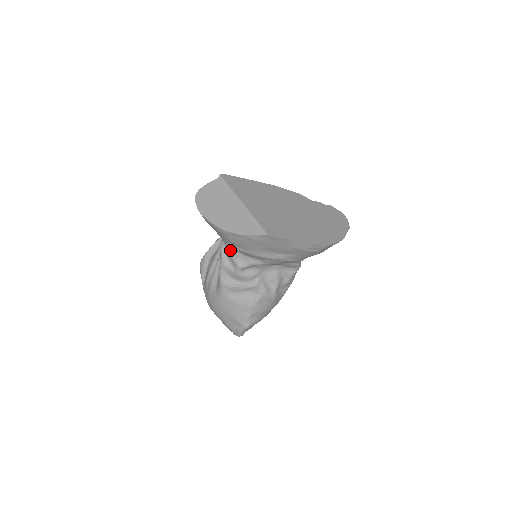
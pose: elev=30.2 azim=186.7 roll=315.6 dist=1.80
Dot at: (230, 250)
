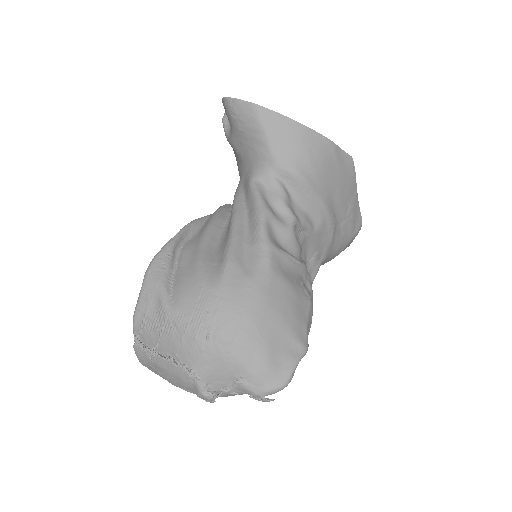
Dot at: (281, 187)
